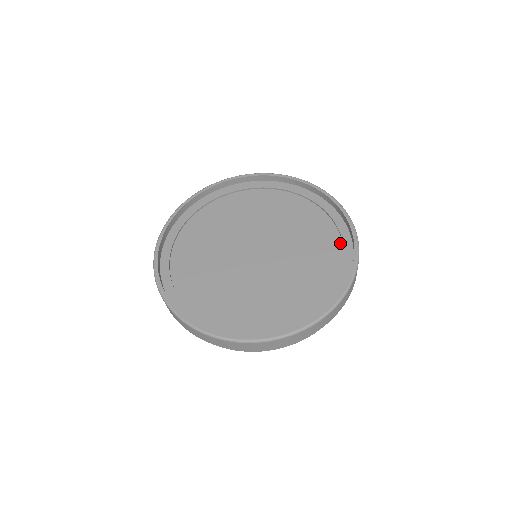
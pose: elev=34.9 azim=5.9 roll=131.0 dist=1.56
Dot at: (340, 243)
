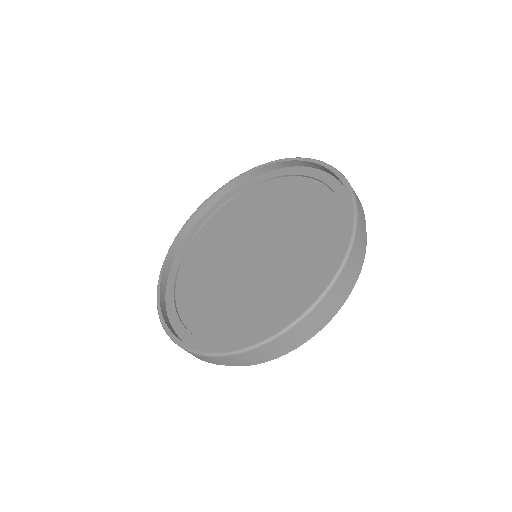
Dot at: (342, 225)
